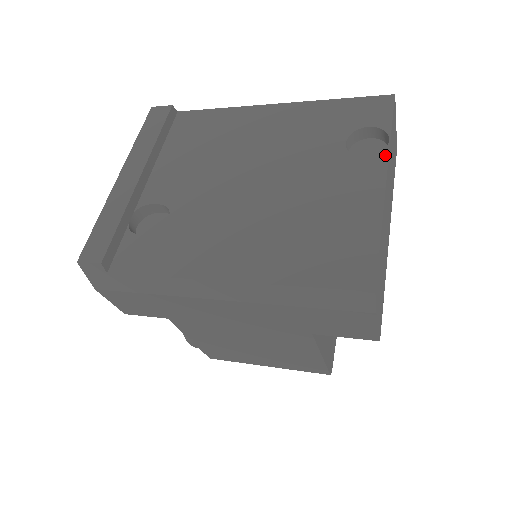
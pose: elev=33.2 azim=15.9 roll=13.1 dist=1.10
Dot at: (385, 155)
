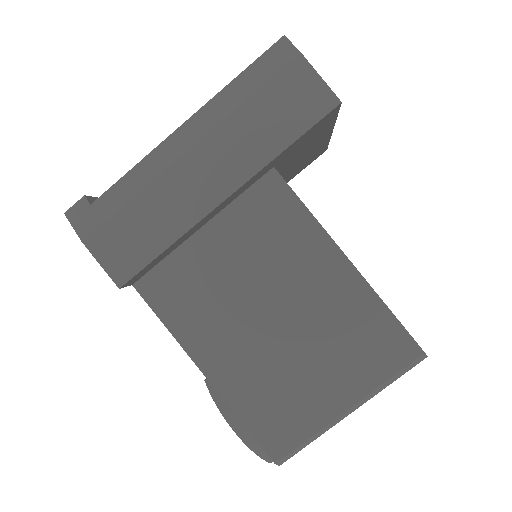
Dot at: occluded
